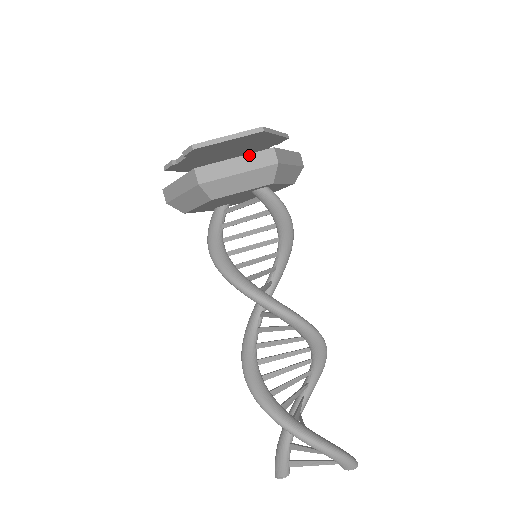
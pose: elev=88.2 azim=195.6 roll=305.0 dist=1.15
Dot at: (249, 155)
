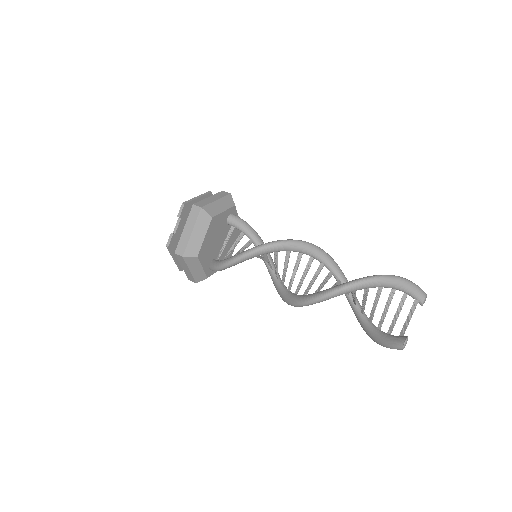
Dot at: (214, 195)
